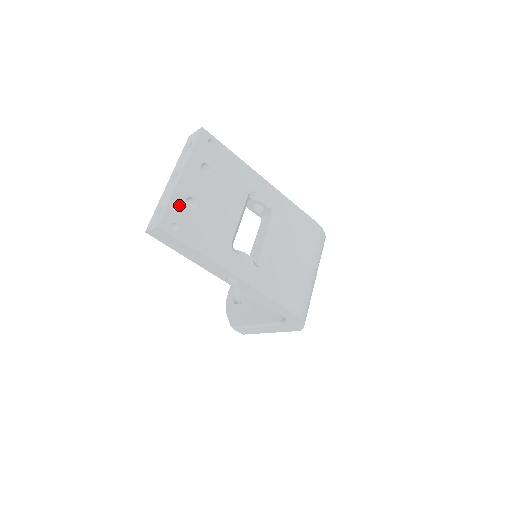
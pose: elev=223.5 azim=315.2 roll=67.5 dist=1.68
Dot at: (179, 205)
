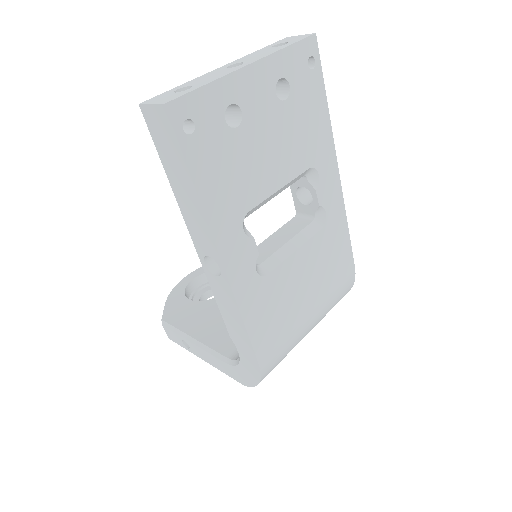
Dot at: (216, 102)
